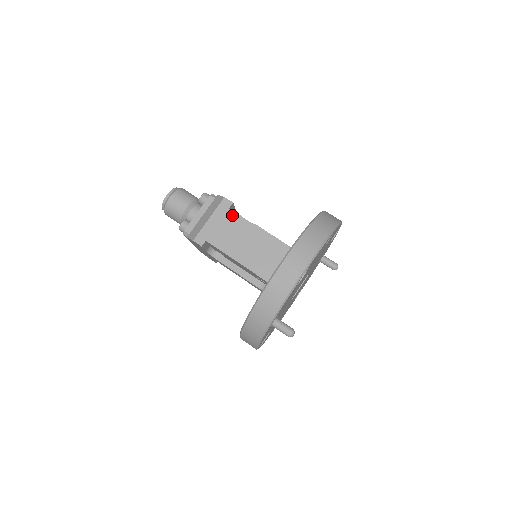
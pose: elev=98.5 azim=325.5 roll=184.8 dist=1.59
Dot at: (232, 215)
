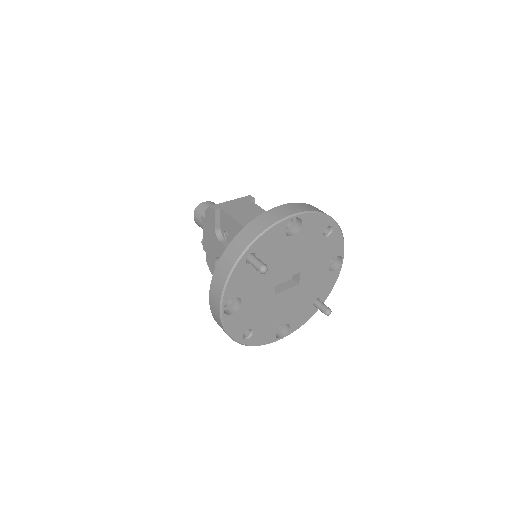
Dot at: (251, 203)
